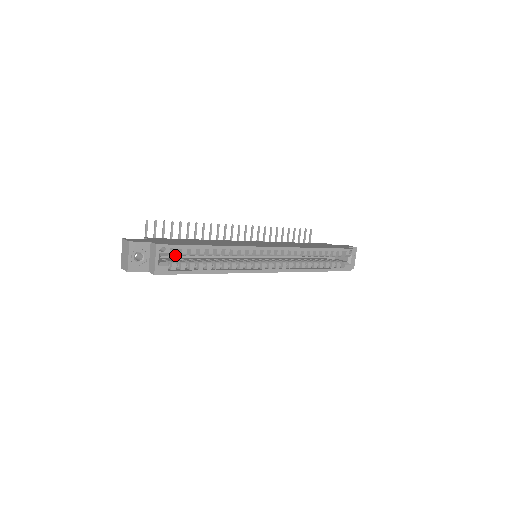
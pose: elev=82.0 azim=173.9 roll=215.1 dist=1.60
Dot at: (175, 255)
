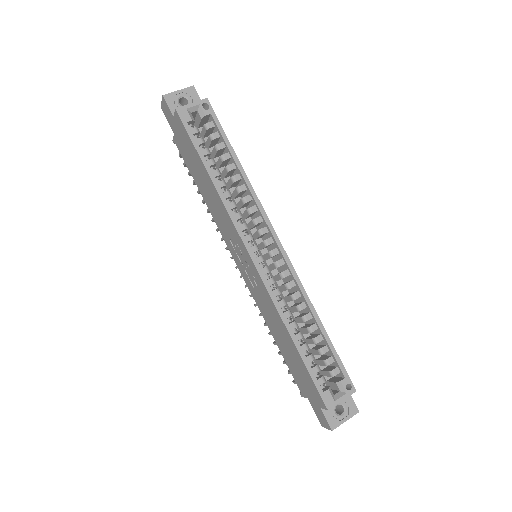
Dot at: (206, 129)
